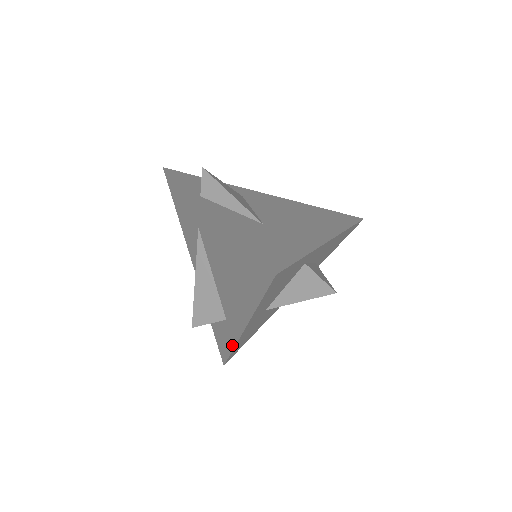
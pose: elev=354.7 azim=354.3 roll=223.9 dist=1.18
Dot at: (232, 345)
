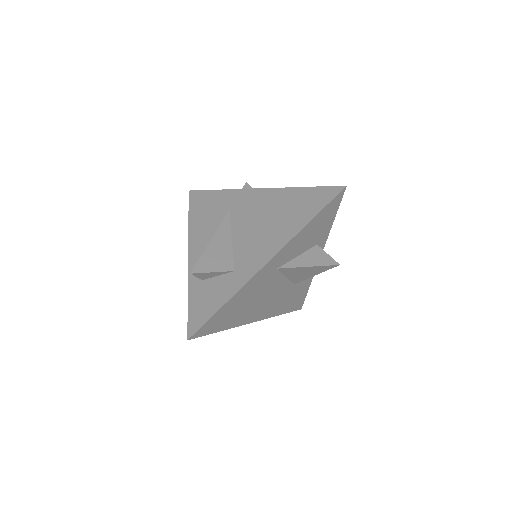
Dot at: (231, 294)
